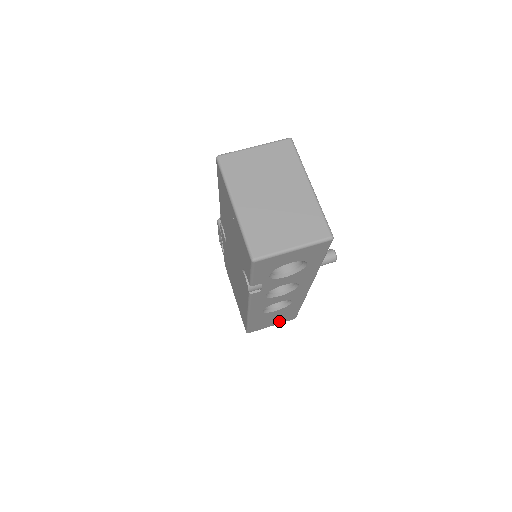
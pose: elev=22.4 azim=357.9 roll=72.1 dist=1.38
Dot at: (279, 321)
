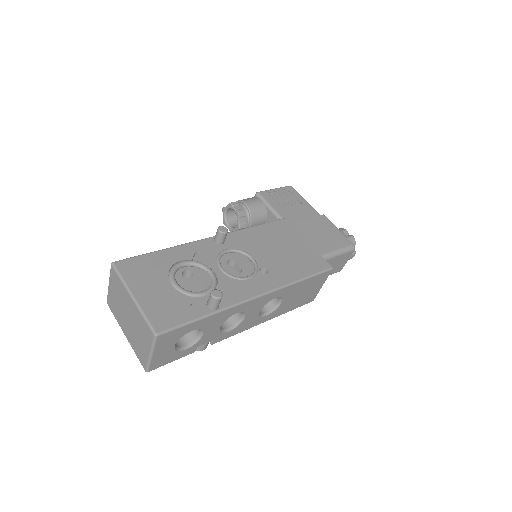
Dot at: (318, 284)
